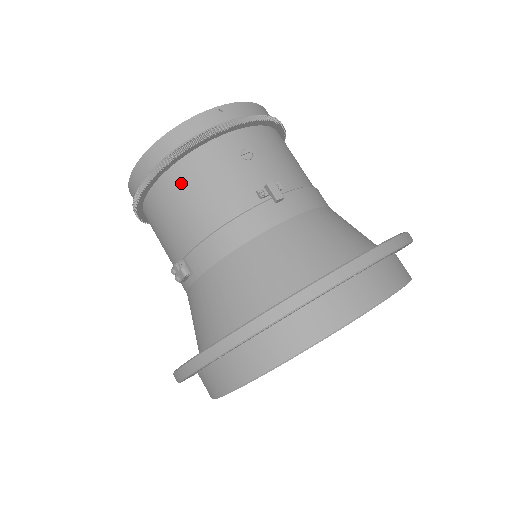
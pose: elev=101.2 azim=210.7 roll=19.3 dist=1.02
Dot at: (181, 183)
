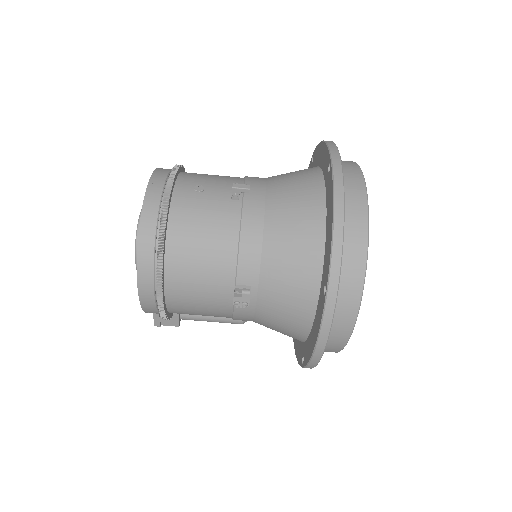
Dot at: (184, 243)
